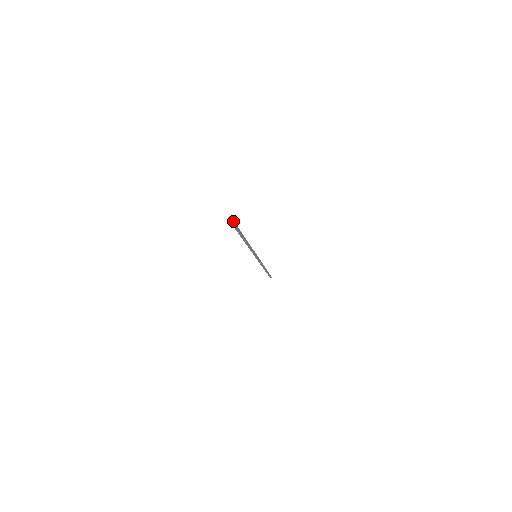
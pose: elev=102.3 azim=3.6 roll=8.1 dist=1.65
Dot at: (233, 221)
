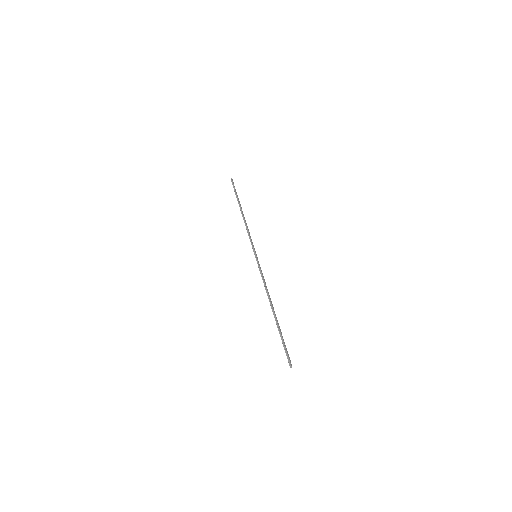
Dot at: (289, 358)
